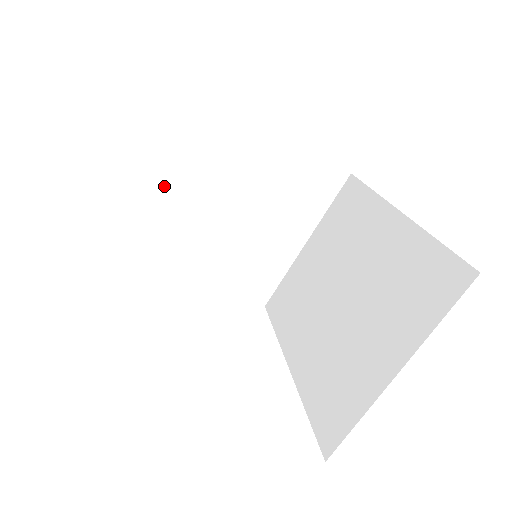
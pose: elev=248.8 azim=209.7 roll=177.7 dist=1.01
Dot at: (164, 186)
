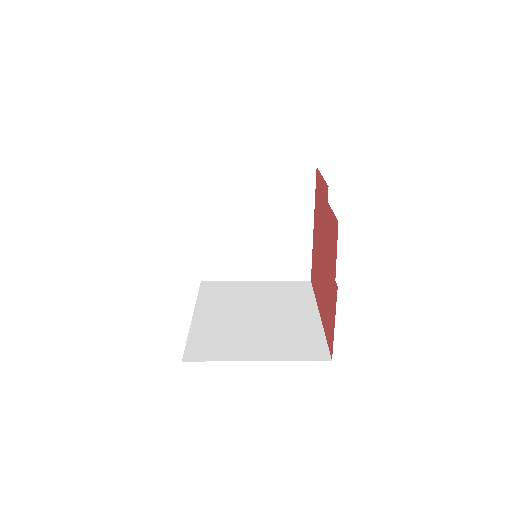
Dot at: (250, 181)
